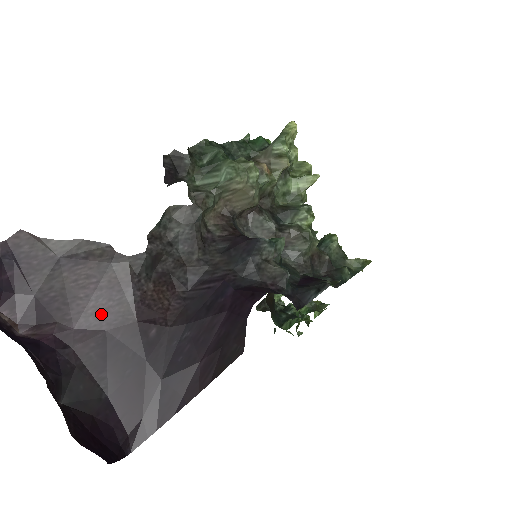
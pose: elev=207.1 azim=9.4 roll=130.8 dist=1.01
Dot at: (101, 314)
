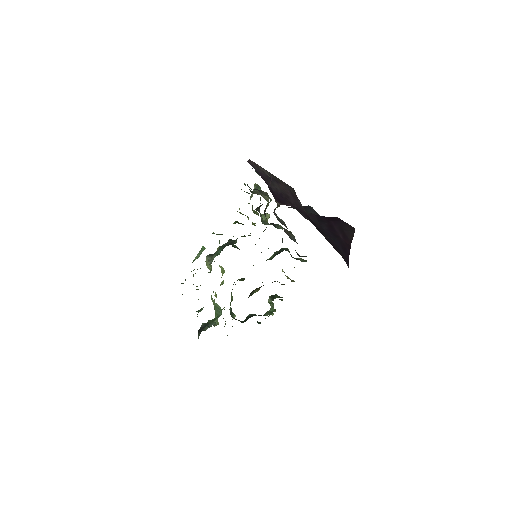
Dot at: (299, 207)
